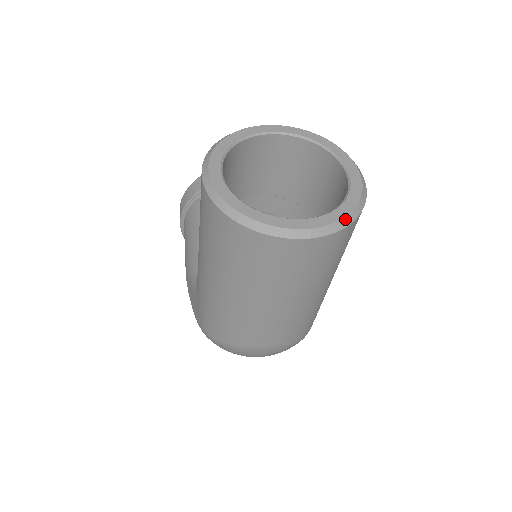
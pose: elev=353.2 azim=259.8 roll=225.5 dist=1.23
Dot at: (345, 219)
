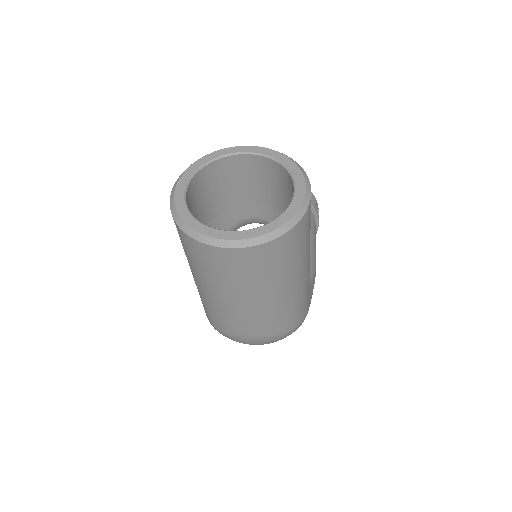
Dot at: (276, 231)
